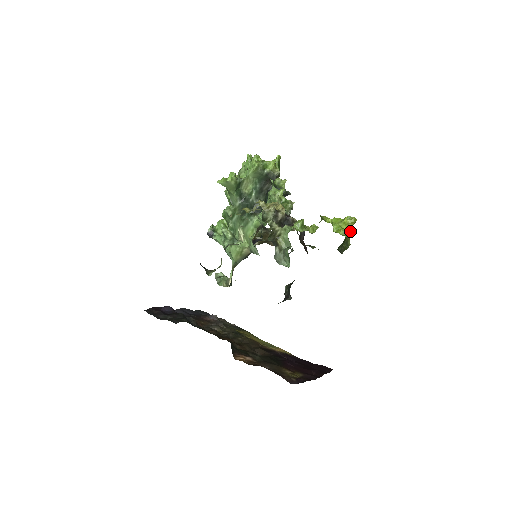
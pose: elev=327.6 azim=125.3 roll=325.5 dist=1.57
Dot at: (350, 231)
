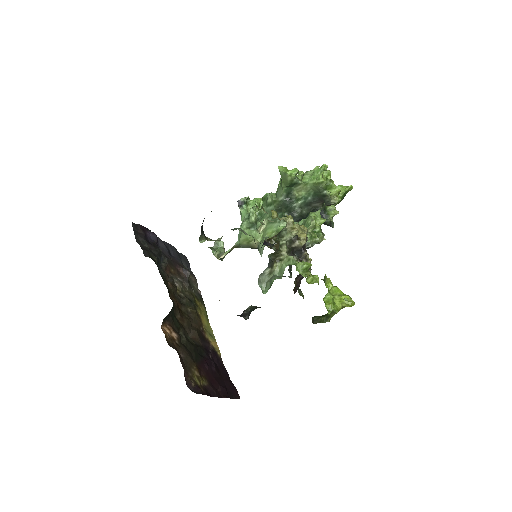
Dot at: (338, 311)
